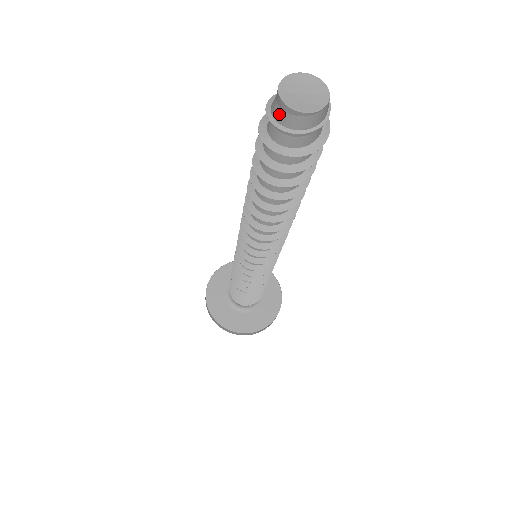
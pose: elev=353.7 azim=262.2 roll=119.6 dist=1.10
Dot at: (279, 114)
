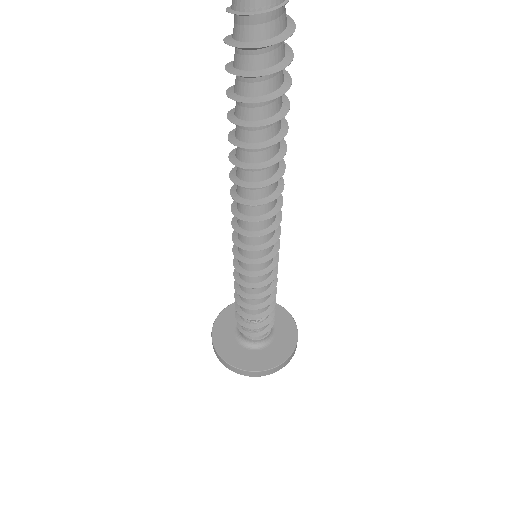
Dot at: (245, 1)
